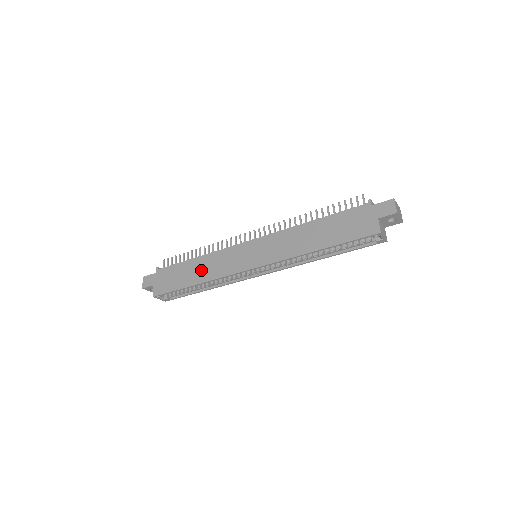
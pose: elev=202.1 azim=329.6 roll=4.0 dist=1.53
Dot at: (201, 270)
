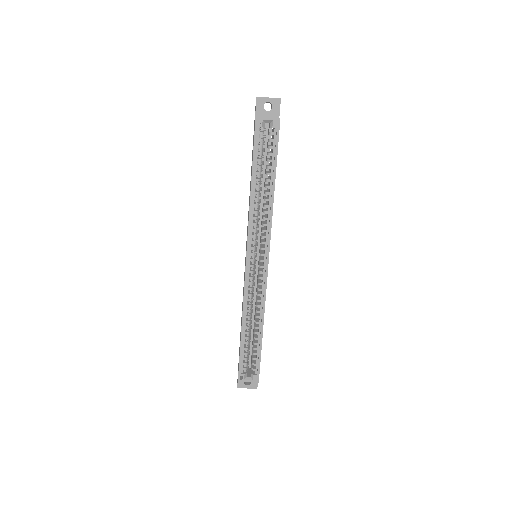
Dot at: occluded
